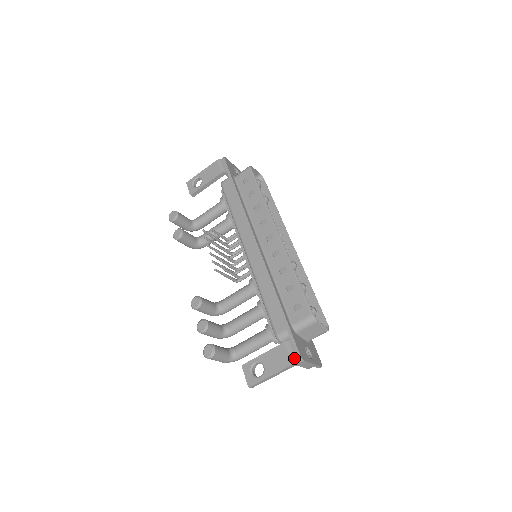
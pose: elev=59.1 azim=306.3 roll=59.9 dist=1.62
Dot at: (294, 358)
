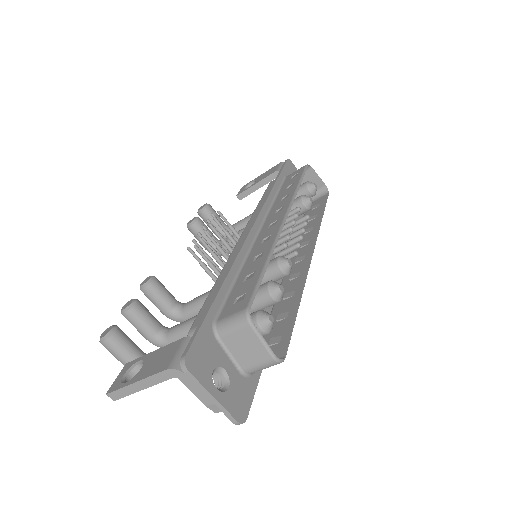
Dot at: (177, 361)
